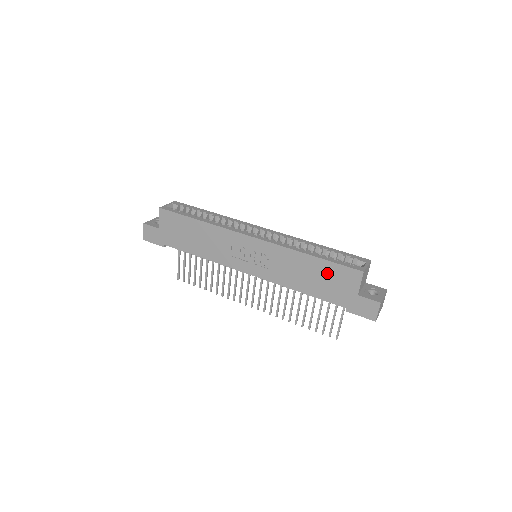
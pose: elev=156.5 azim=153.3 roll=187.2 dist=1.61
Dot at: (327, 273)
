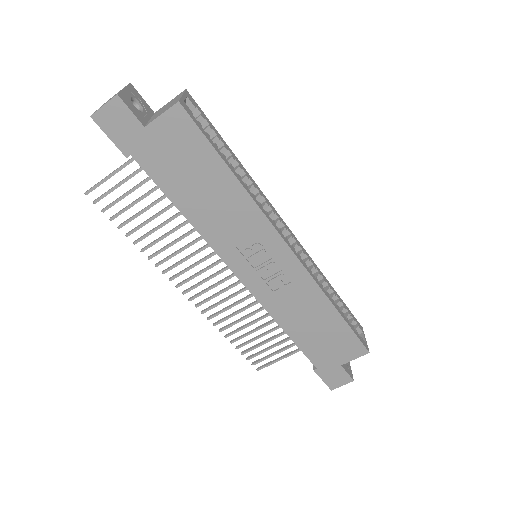
Dot at: (334, 334)
